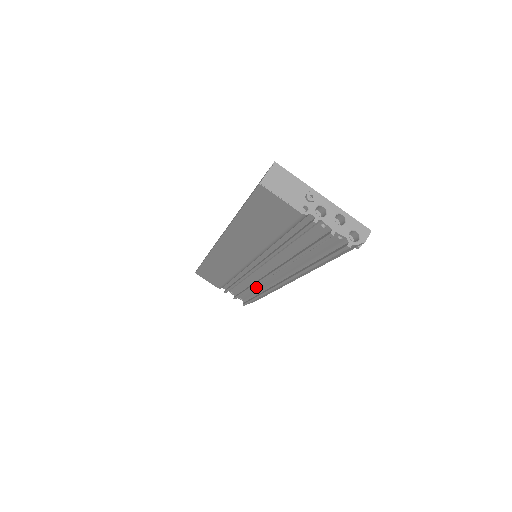
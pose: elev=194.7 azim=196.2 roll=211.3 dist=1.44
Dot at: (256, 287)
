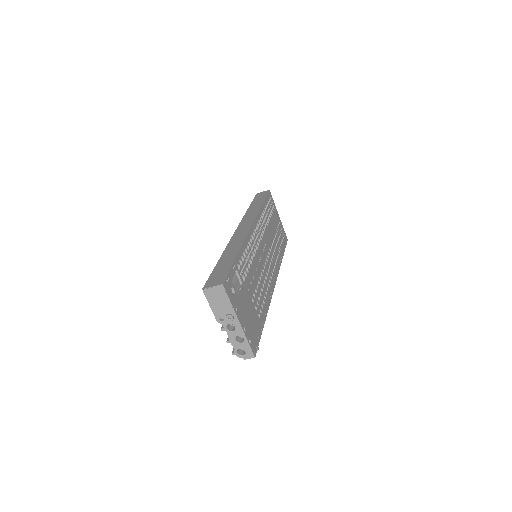
Dot at: occluded
